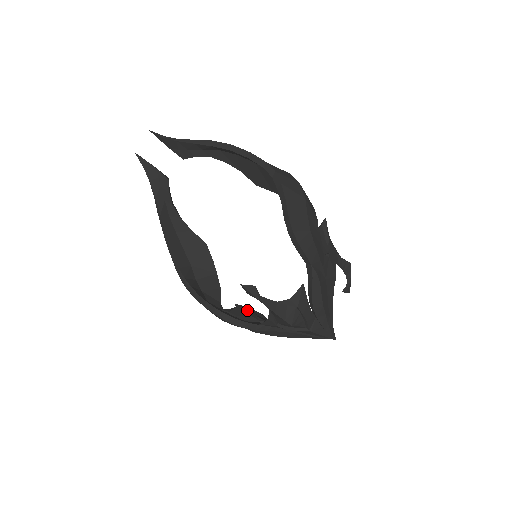
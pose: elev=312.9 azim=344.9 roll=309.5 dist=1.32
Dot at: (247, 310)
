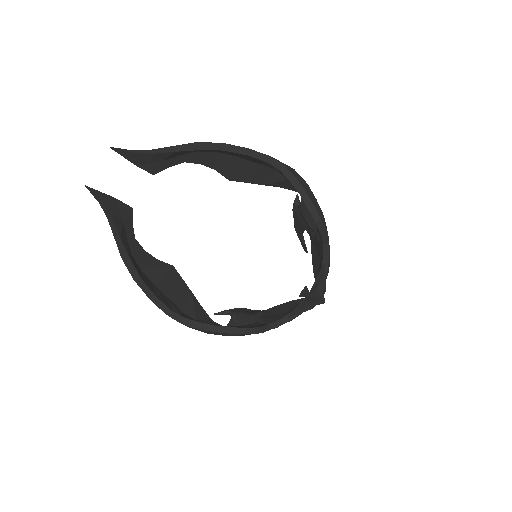
Dot at: (243, 312)
